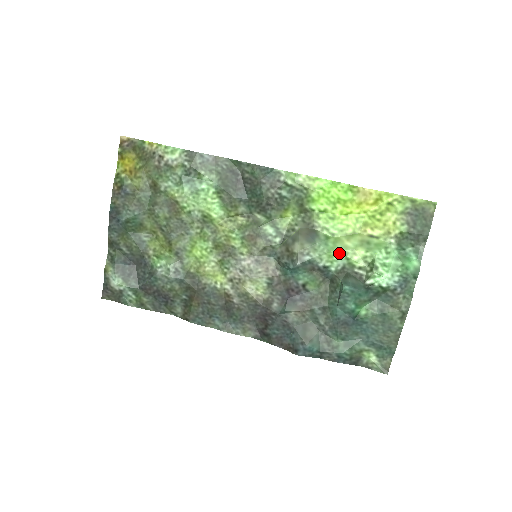
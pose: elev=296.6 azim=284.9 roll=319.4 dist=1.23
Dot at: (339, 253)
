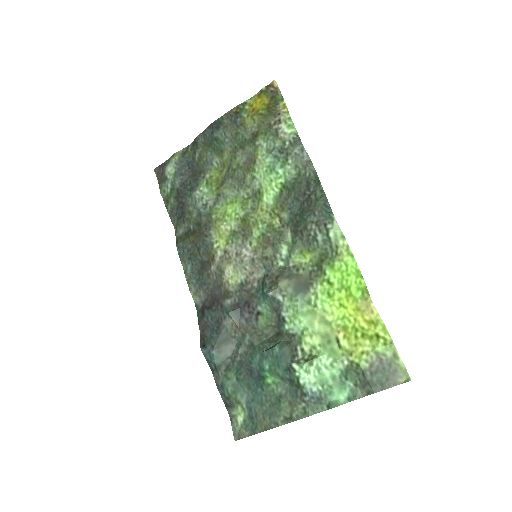
Dot at: (302, 322)
